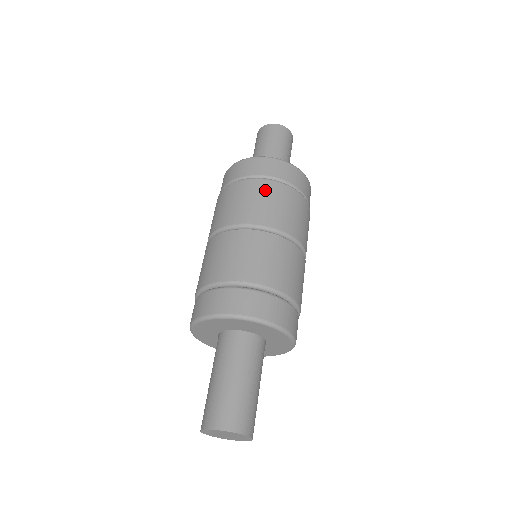
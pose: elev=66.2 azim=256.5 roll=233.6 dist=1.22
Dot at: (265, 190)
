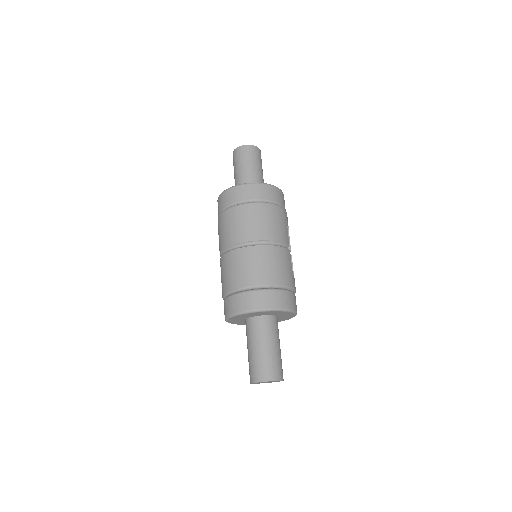
Dot at: (241, 214)
